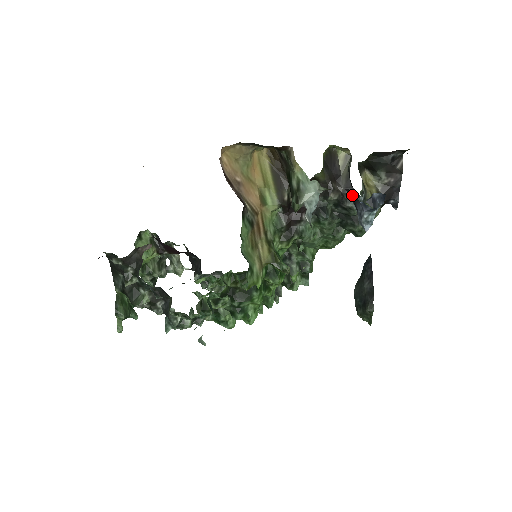
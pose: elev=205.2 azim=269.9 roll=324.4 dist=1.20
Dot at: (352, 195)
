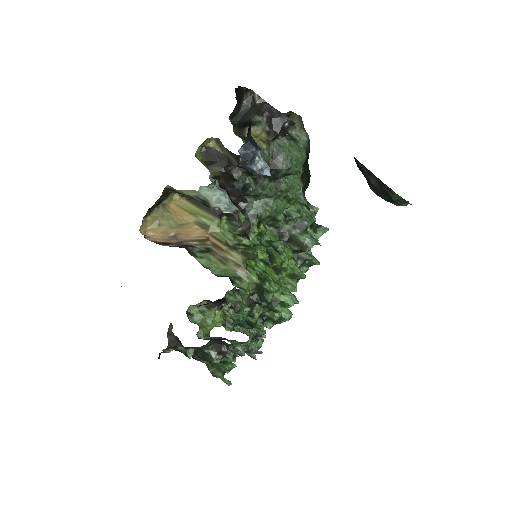
Dot at: occluded
